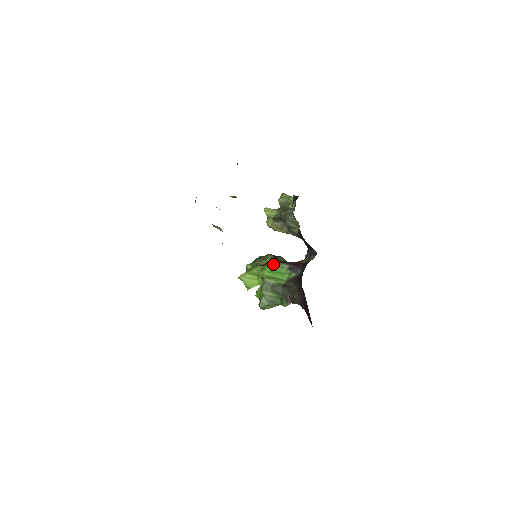
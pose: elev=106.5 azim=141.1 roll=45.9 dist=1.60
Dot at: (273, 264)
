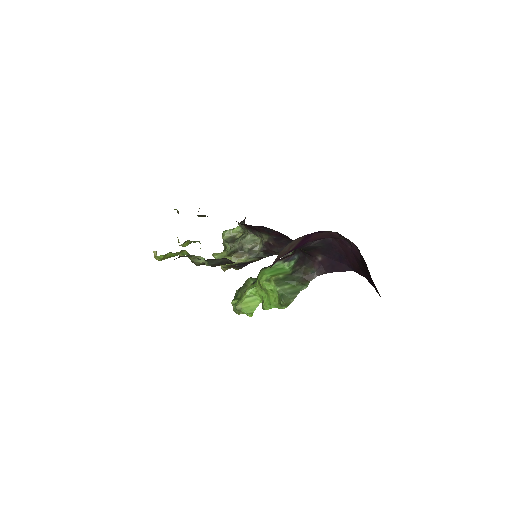
Dot at: (267, 268)
